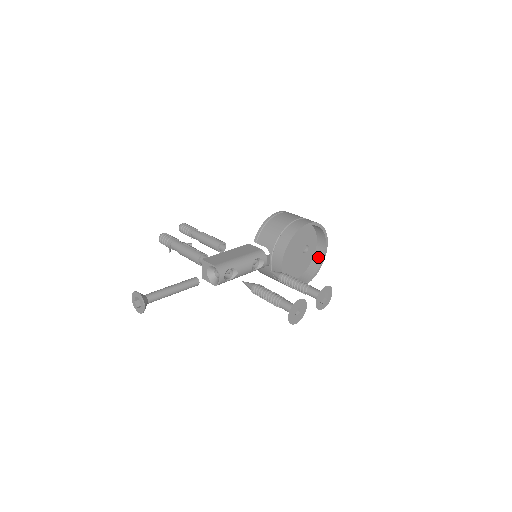
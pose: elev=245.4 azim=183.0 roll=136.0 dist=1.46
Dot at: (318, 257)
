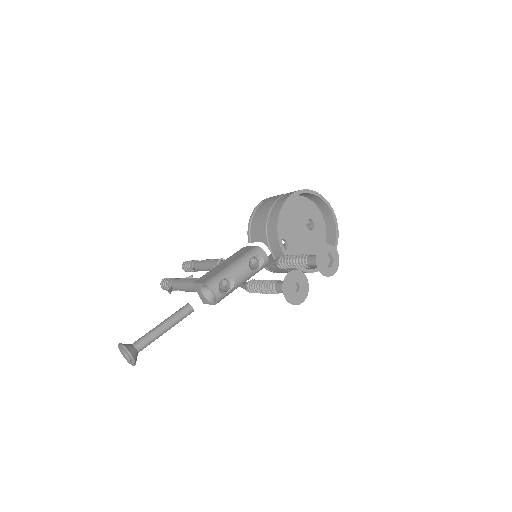
Dot at: (330, 227)
